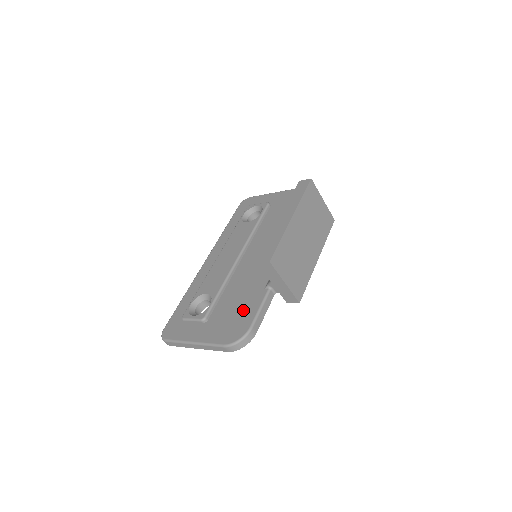
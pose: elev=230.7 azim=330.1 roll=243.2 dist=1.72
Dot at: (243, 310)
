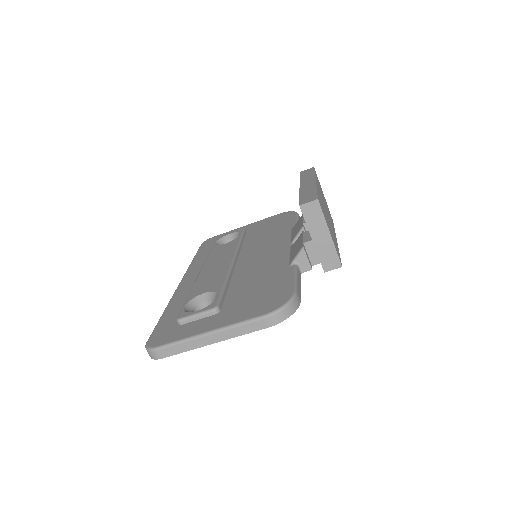
Dot at: (271, 286)
